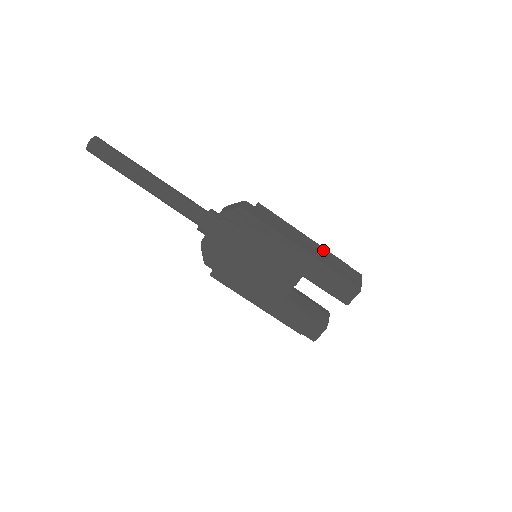
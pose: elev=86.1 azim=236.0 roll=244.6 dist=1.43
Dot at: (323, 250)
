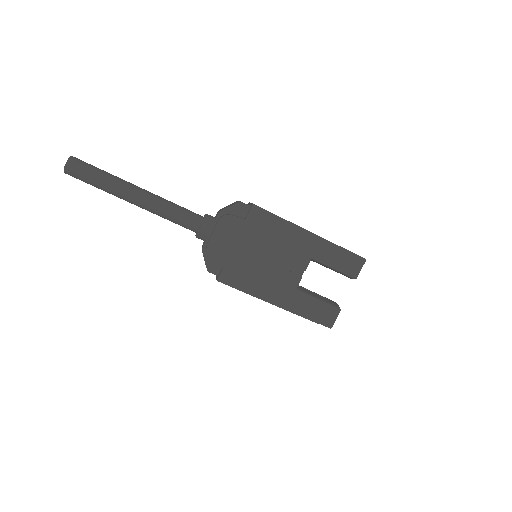
Dot at: occluded
